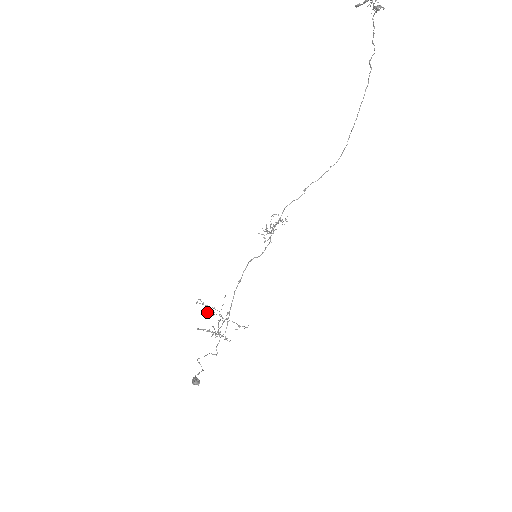
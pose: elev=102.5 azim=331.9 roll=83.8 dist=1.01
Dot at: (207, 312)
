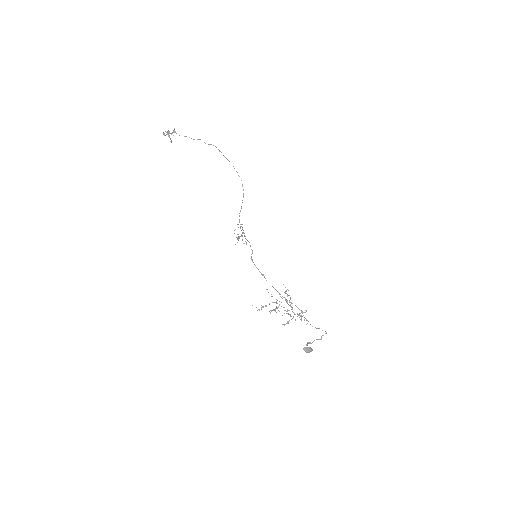
Dot at: (273, 310)
